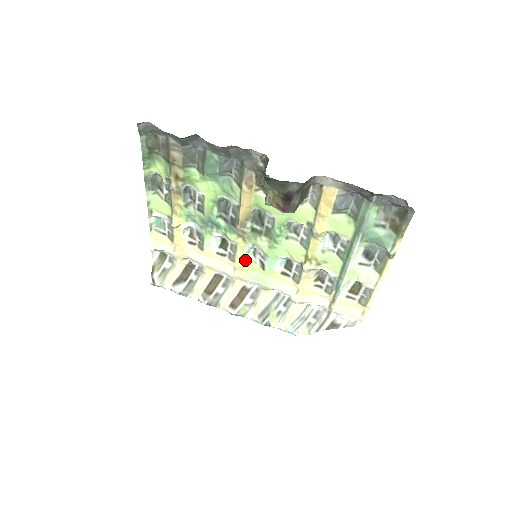
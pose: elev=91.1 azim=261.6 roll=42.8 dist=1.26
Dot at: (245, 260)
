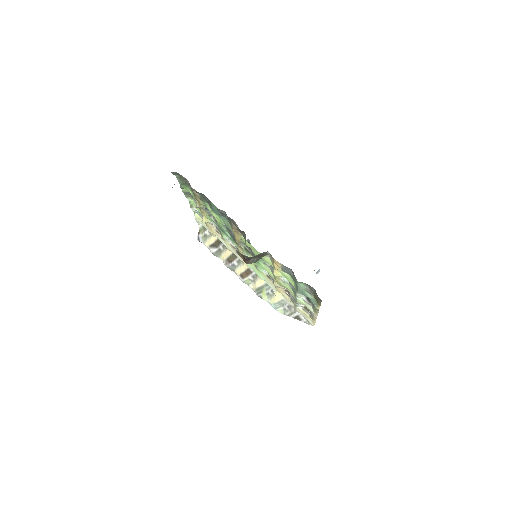
Dot at: occluded
